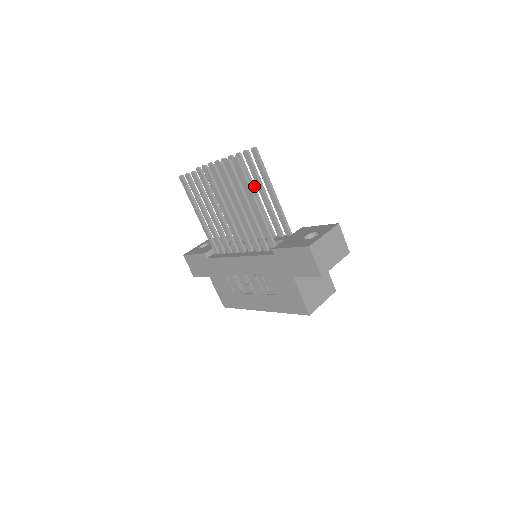
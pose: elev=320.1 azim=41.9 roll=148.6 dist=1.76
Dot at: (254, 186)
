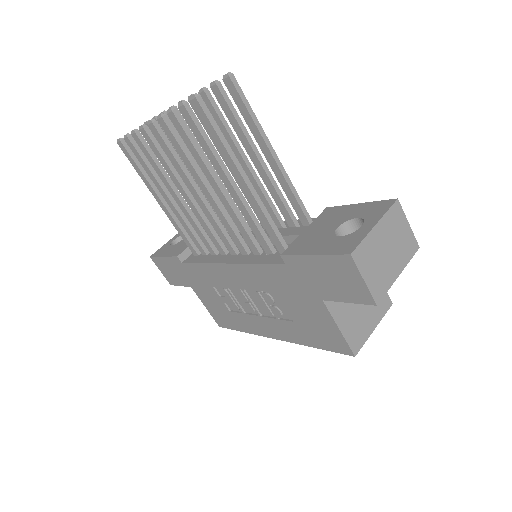
Dot at: (238, 144)
